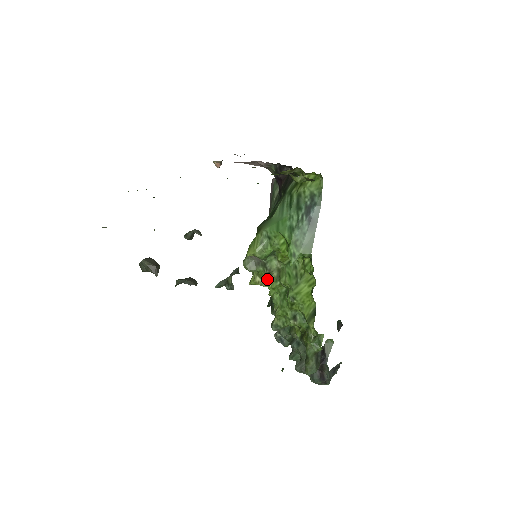
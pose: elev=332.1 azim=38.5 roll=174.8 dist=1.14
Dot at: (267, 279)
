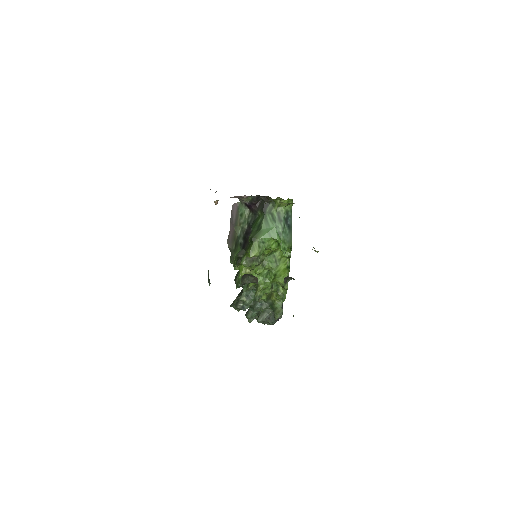
Dot at: (254, 269)
